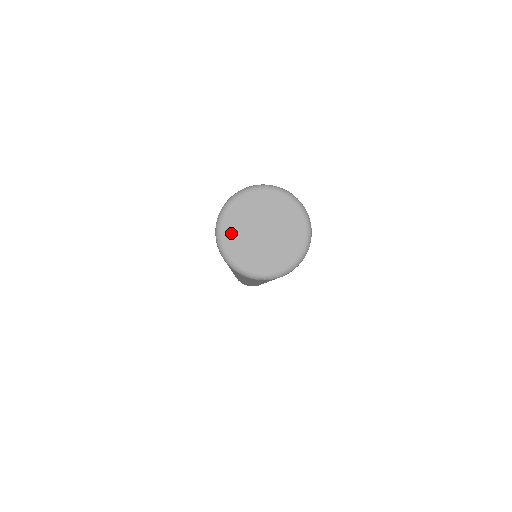
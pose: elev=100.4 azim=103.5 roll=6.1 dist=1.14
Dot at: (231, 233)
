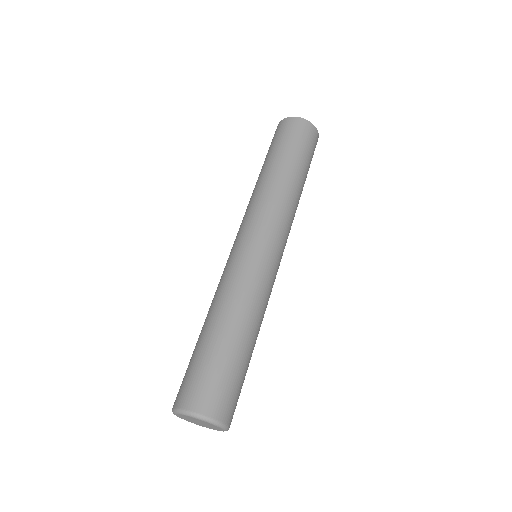
Dot at: (182, 416)
